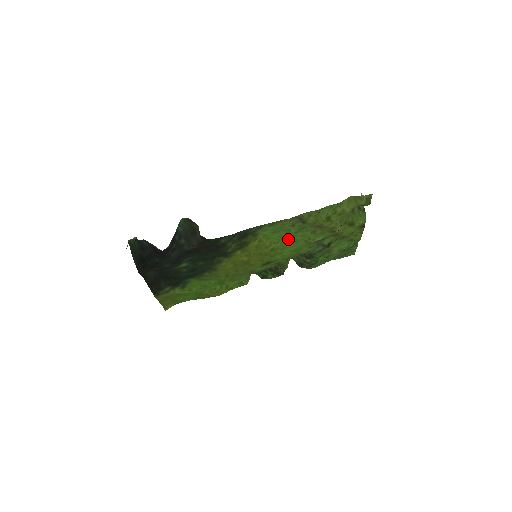
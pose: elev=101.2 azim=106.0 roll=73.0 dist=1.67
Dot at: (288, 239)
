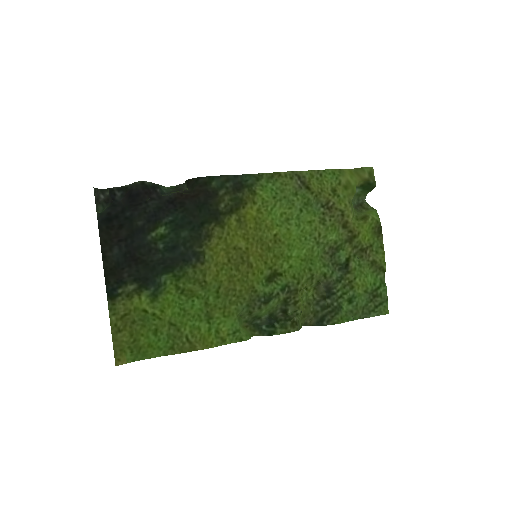
Dot at: (293, 224)
